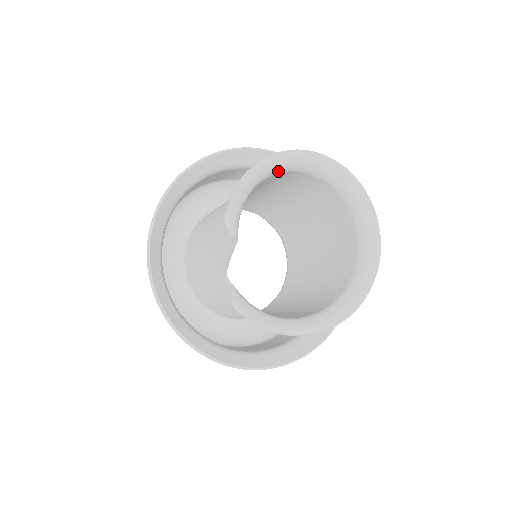
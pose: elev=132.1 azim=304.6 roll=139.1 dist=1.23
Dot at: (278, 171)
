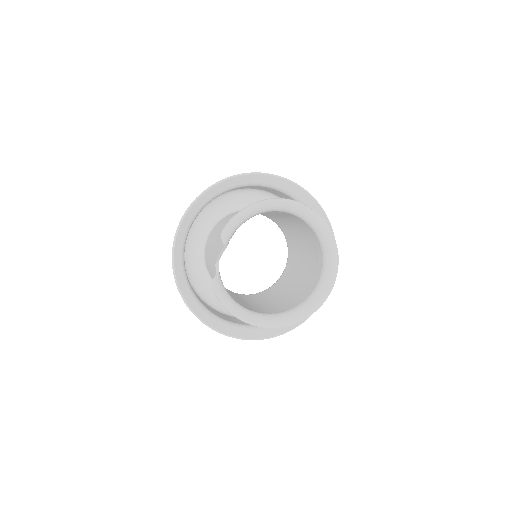
Dot at: (277, 210)
